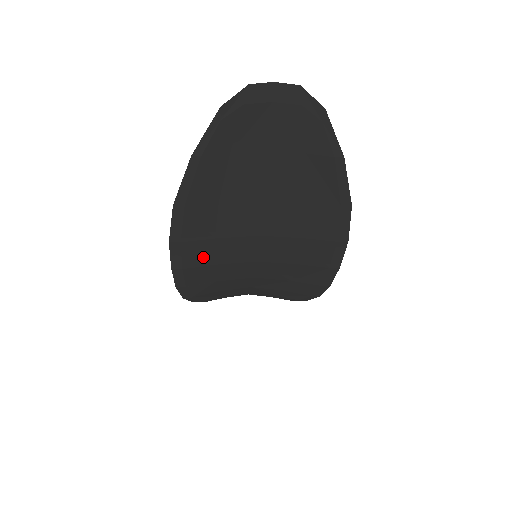
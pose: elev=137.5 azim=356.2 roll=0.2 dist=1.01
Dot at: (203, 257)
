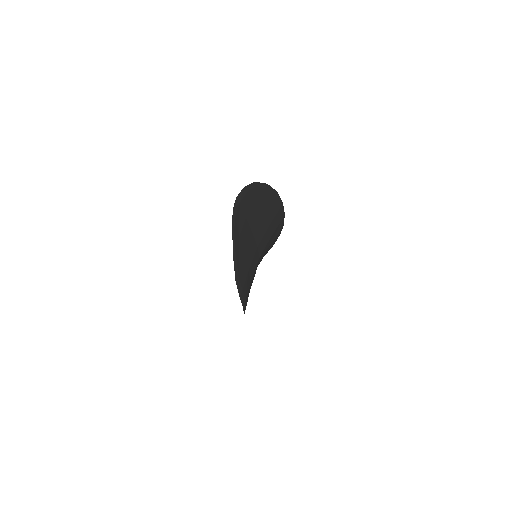
Dot at: (248, 285)
